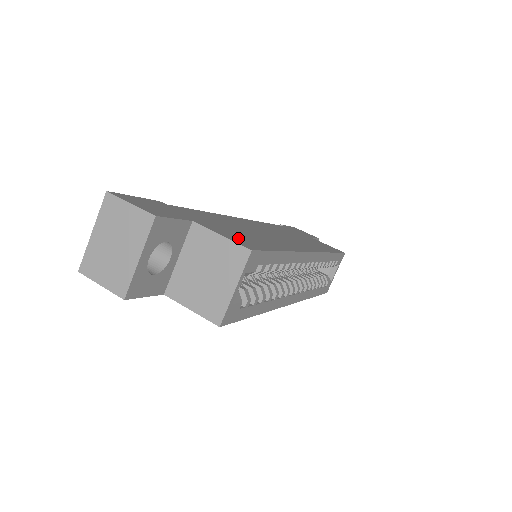
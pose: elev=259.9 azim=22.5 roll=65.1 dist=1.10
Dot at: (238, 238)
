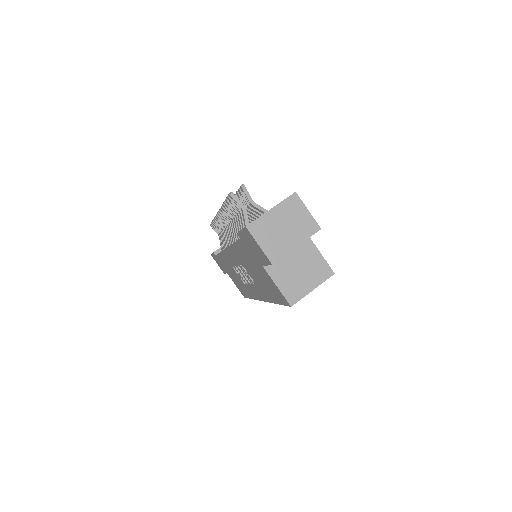
Dot at: occluded
